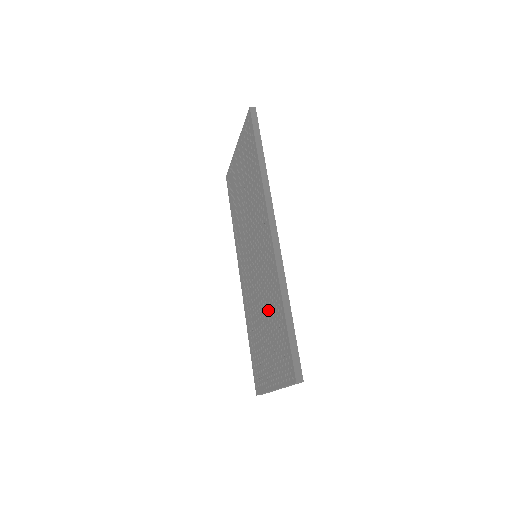
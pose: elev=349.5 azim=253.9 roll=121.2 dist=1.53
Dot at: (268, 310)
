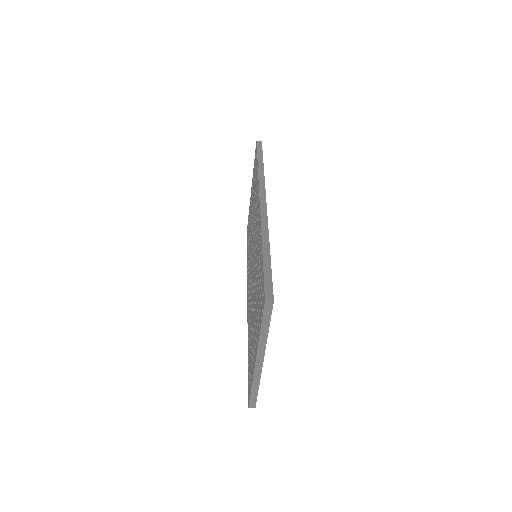
Dot at: (256, 279)
